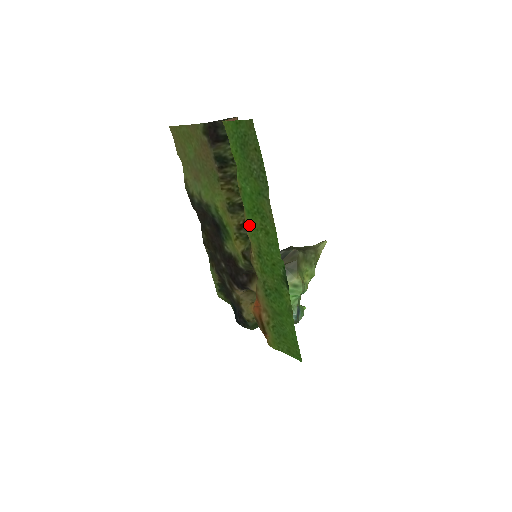
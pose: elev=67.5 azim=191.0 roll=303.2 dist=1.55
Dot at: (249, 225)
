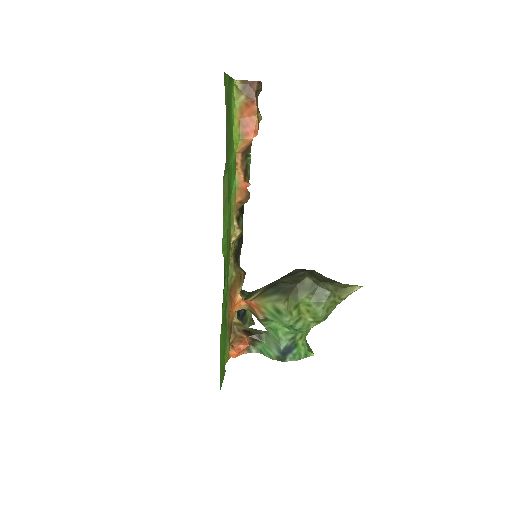
Dot at: (231, 208)
